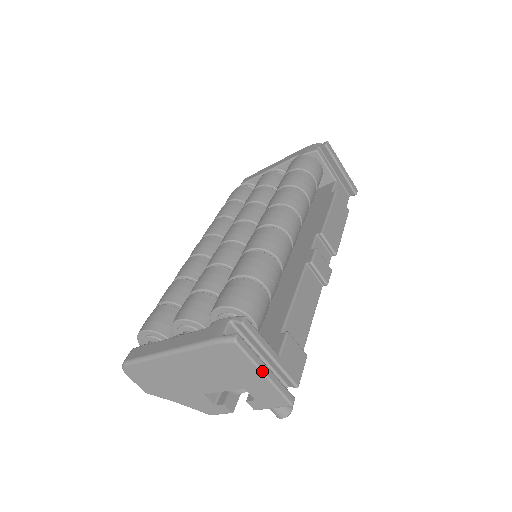
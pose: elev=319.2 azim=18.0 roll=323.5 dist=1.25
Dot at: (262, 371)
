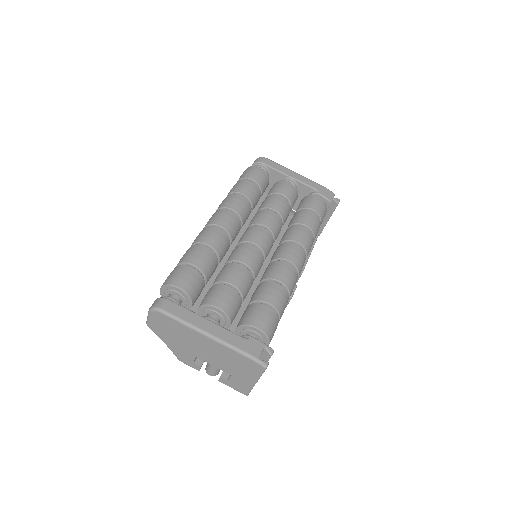
Dot at: (257, 381)
